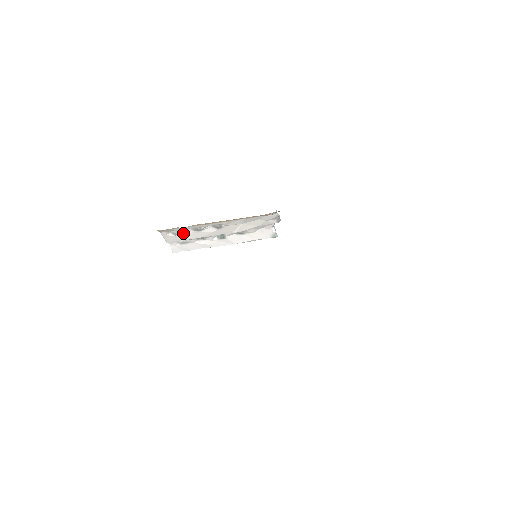
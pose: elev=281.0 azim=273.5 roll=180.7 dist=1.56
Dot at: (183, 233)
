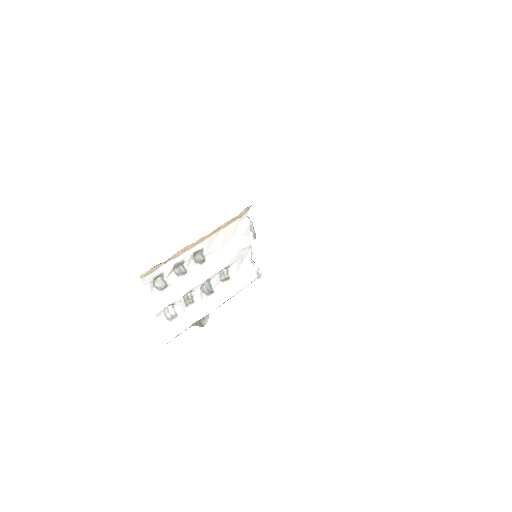
Dot at: (168, 284)
